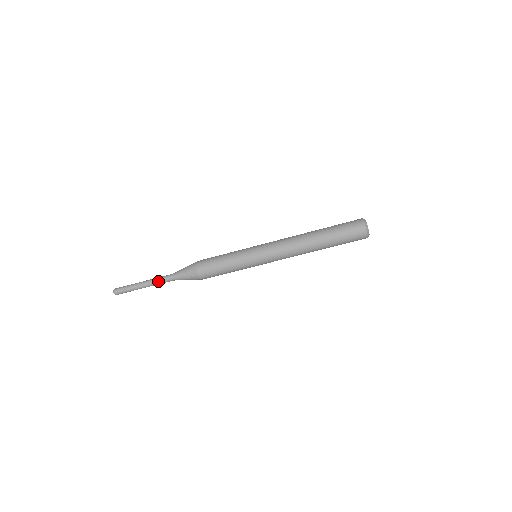
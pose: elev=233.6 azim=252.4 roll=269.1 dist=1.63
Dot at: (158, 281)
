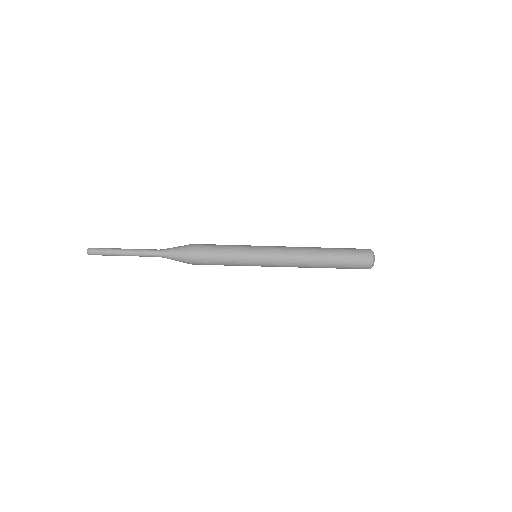
Dot at: (143, 252)
